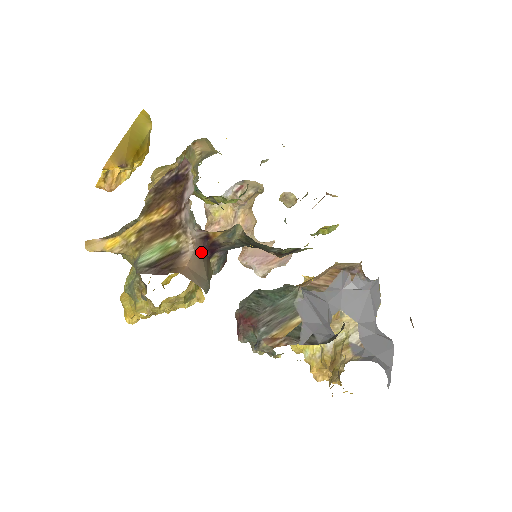
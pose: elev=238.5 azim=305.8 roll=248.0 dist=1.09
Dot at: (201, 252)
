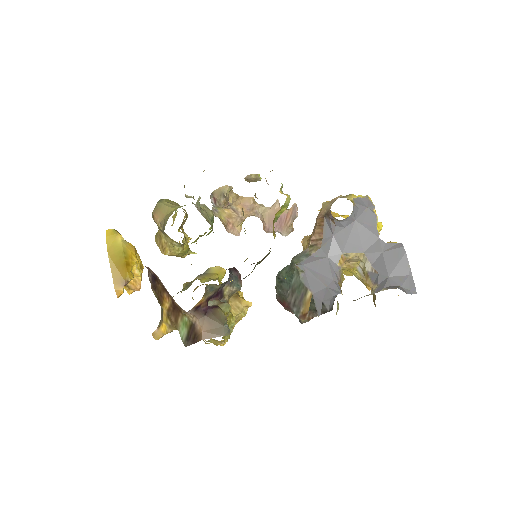
Dot at: (204, 315)
